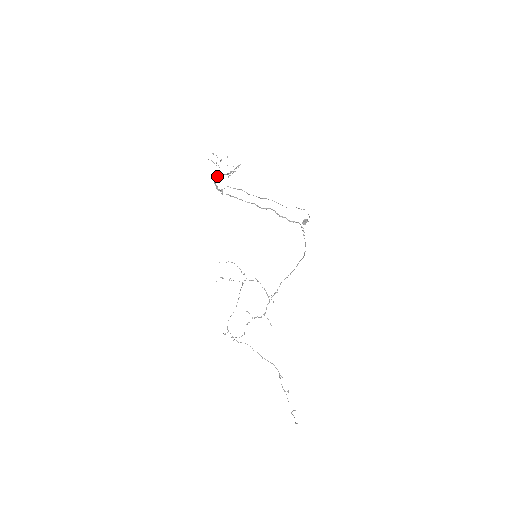
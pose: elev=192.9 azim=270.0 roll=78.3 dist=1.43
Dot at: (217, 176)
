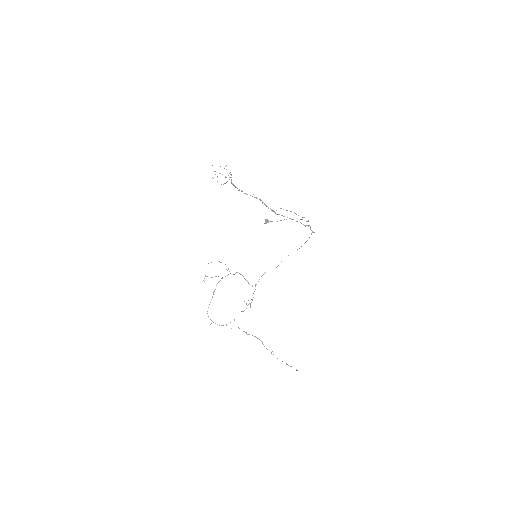
Dot at: (245, 193)
